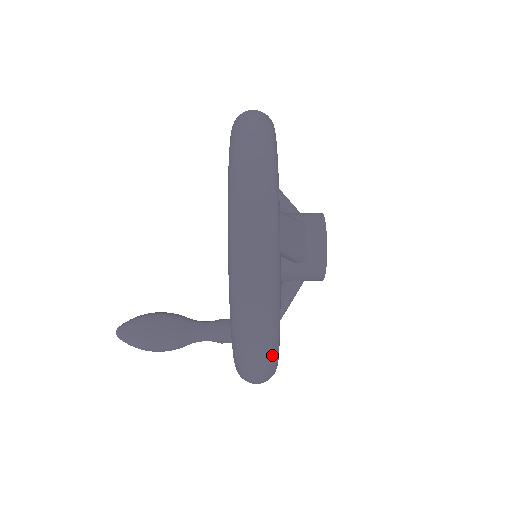
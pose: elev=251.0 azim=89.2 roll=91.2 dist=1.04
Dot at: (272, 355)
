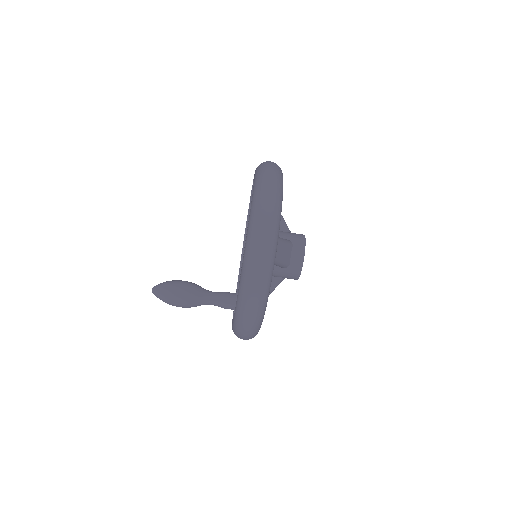
Dot at: (258, 326)
